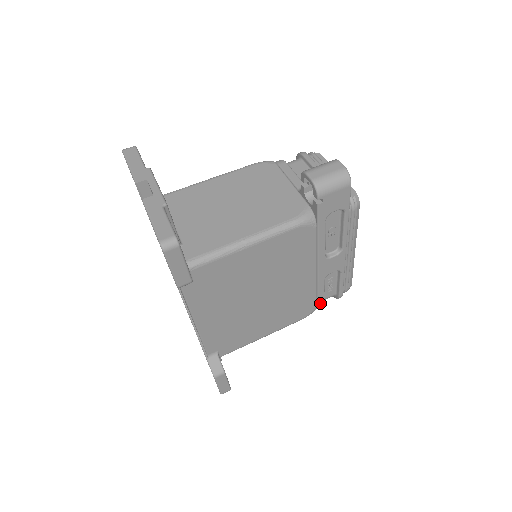
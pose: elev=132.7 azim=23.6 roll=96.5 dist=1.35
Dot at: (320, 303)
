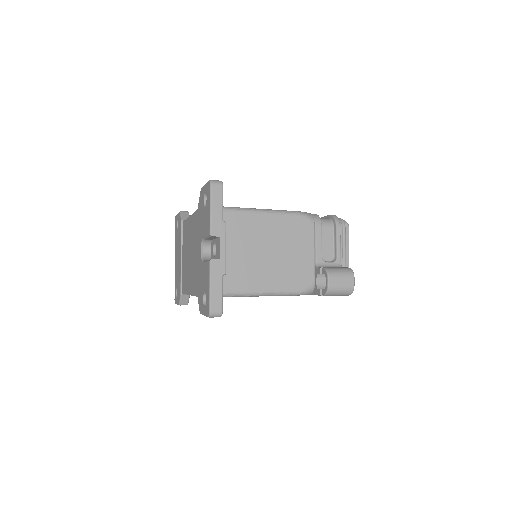
Dot at: occluded
